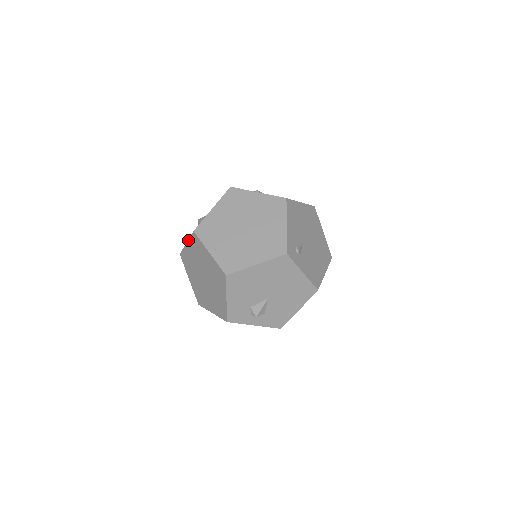
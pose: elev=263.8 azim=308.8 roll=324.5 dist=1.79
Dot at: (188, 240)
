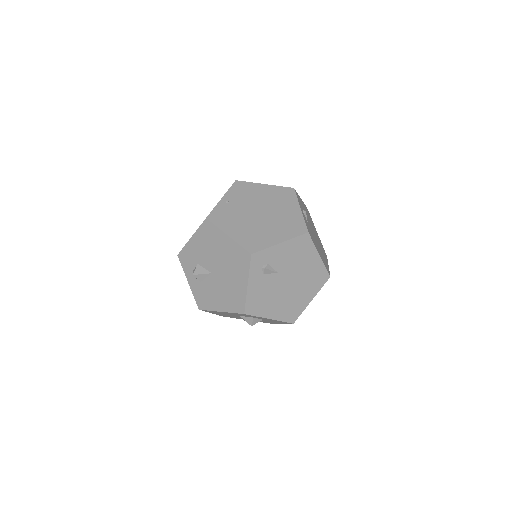
Dot at: occluded
